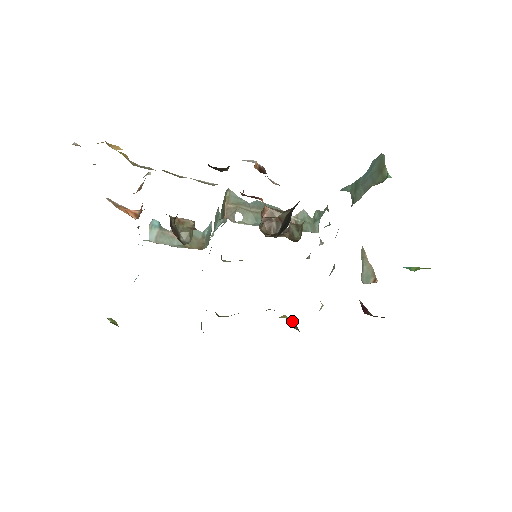
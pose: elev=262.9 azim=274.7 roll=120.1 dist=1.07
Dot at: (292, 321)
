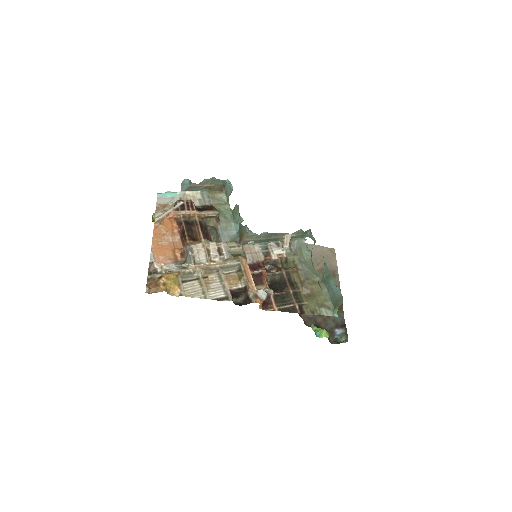
Dot at: occluded
